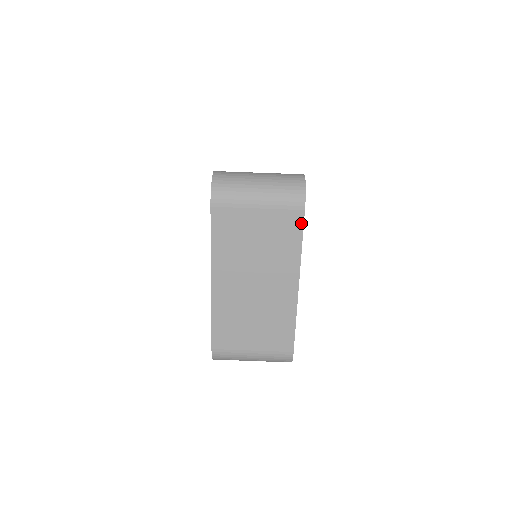
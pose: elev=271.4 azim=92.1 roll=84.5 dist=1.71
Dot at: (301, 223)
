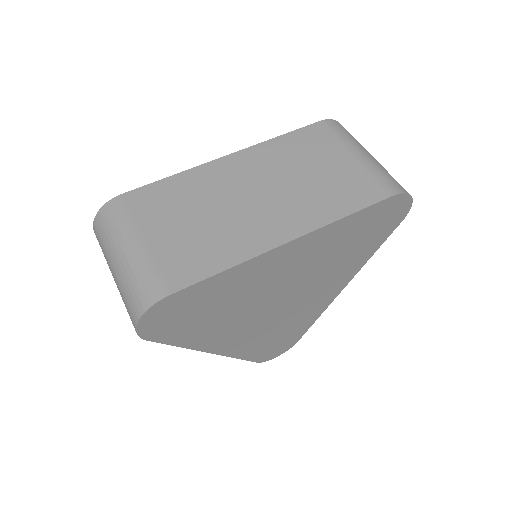
Dot at: (373, 201)
